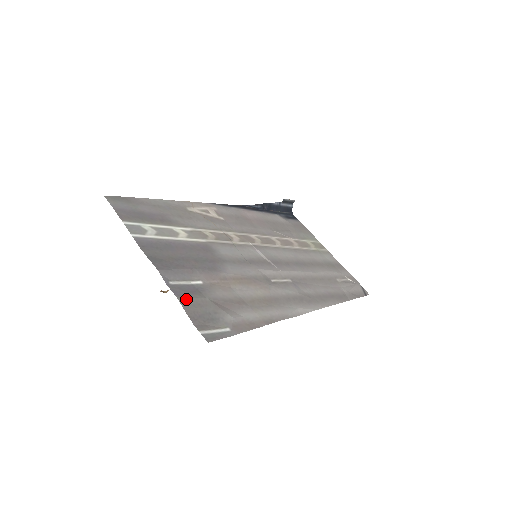
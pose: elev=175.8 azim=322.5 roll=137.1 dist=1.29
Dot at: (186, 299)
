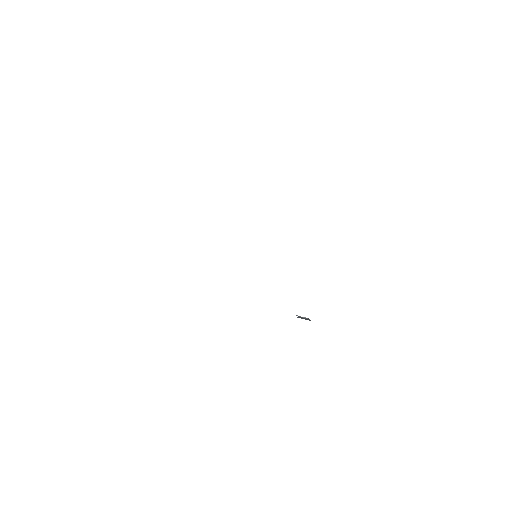
Dot at: occluded
